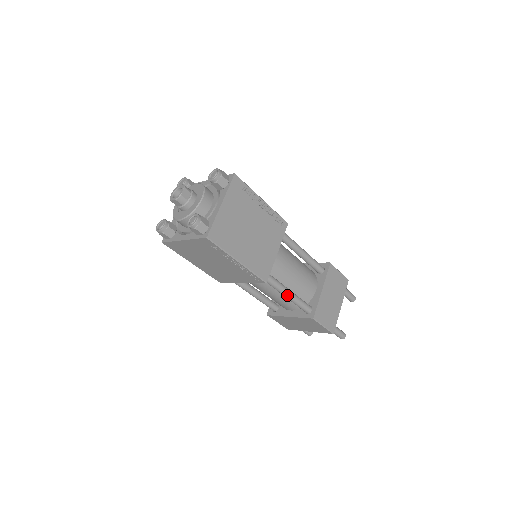
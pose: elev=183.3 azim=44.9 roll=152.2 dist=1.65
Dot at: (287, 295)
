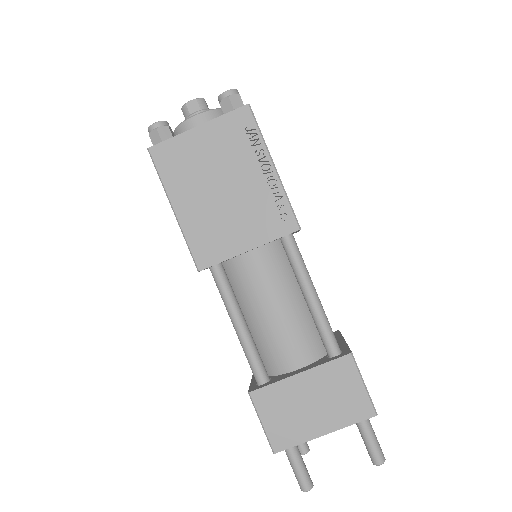
Dot at: (234, 324)
